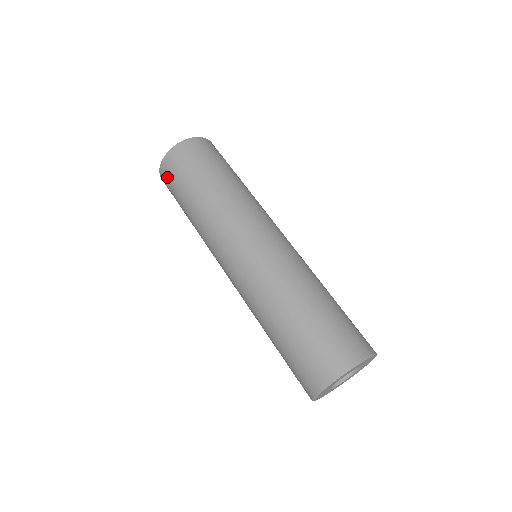
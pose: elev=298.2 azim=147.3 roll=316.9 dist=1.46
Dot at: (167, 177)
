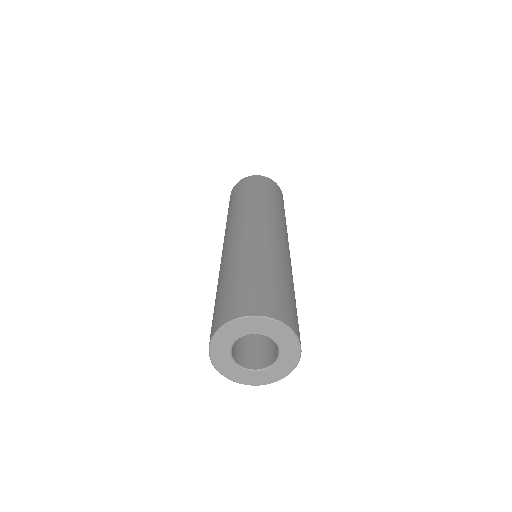
Dot at: (230, 198)
